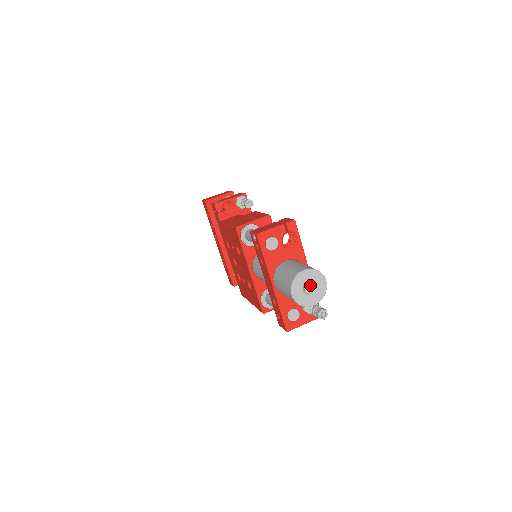
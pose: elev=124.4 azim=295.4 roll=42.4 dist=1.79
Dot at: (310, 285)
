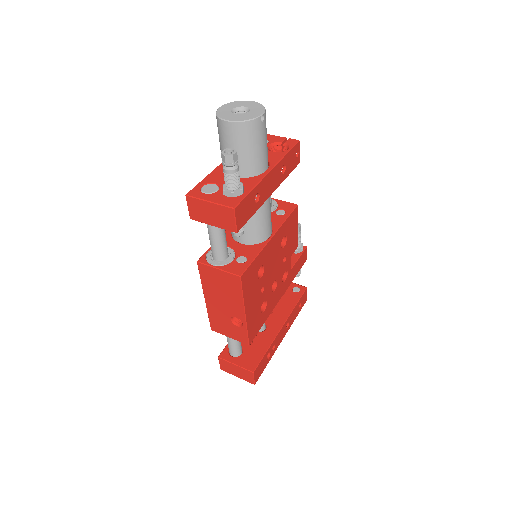
Dot at: occluded
